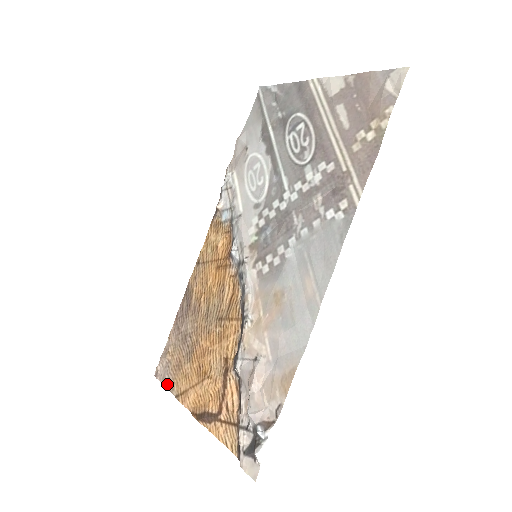
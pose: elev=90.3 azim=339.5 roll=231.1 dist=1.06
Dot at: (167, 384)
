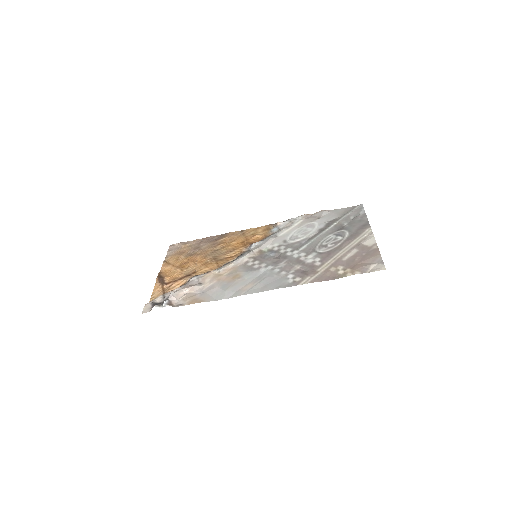
Dot at: (169, 253)
